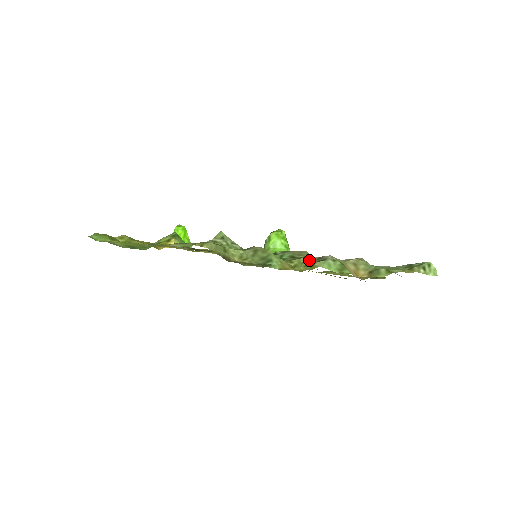
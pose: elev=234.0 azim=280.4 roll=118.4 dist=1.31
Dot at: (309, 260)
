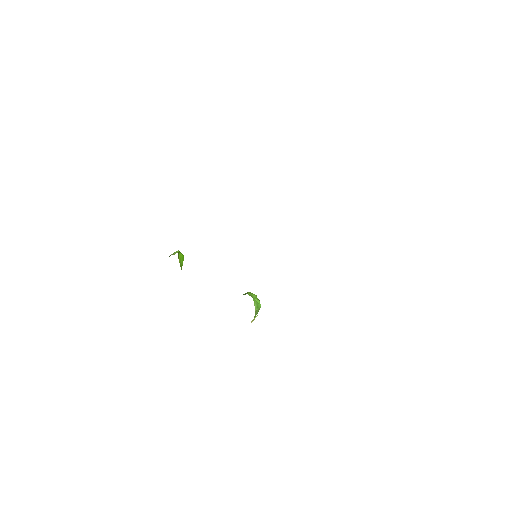
Dot at: occluded
